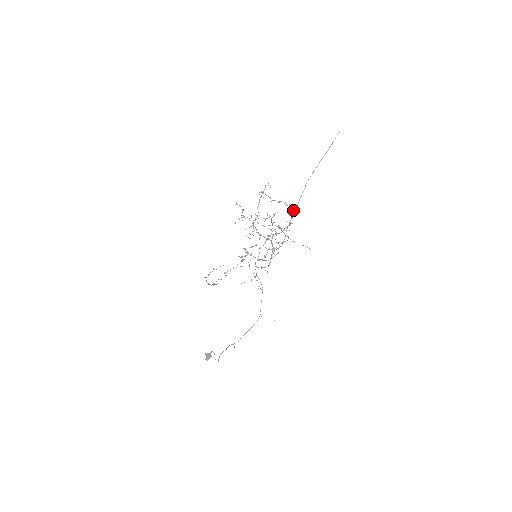
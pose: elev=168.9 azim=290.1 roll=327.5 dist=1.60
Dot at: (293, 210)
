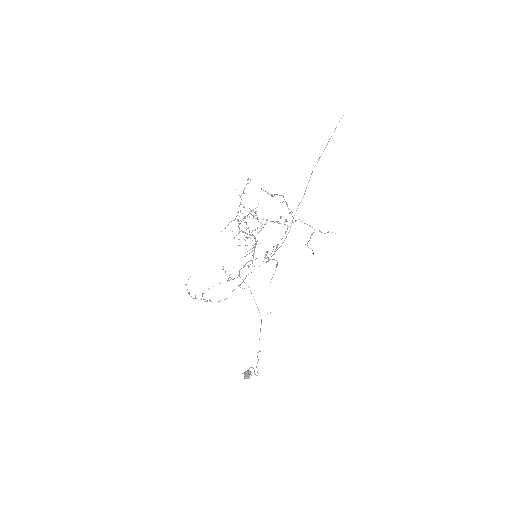
Dot at: occluded
